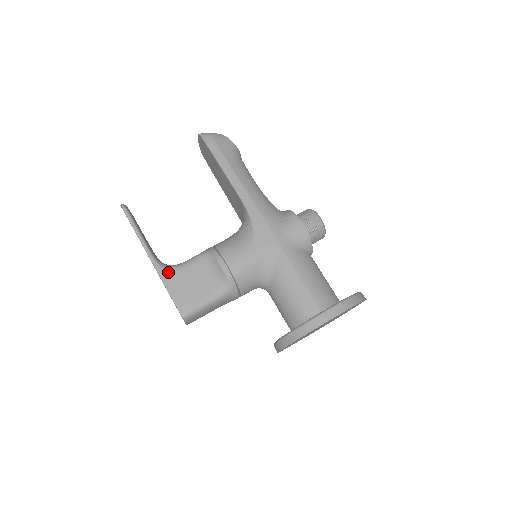
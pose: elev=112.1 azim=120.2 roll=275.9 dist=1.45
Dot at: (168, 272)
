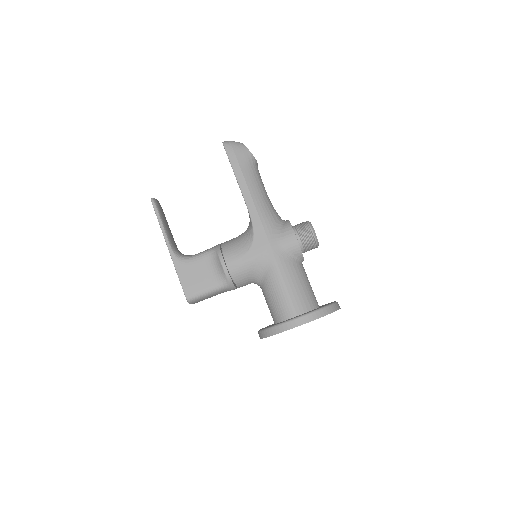
Dot at: (181, 262)
